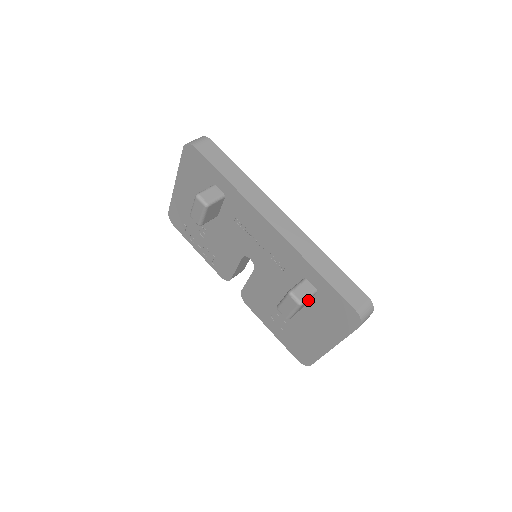
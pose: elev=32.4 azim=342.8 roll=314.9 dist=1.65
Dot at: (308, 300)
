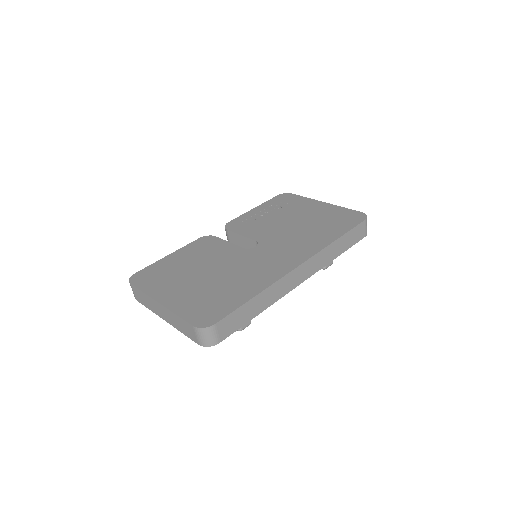
Dot at: occluded
